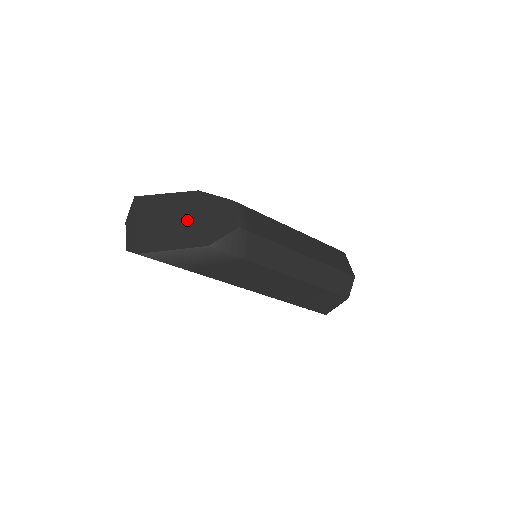
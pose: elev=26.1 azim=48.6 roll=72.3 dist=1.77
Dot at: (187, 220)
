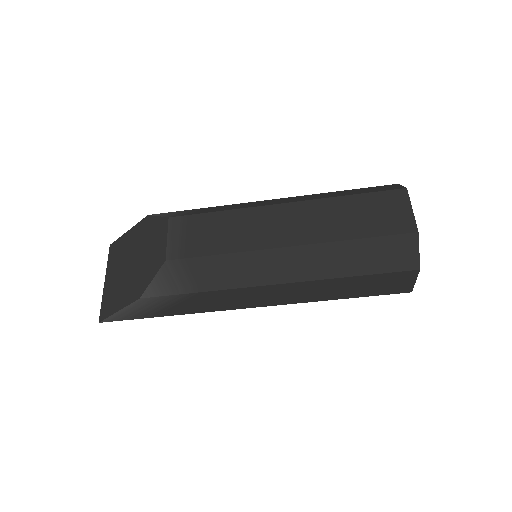
Dot at: (133, 265)
